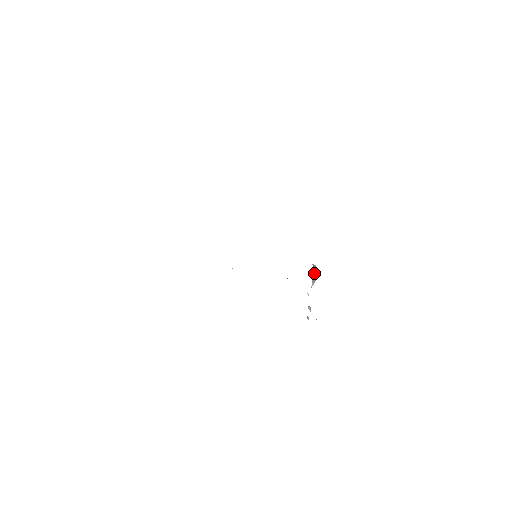
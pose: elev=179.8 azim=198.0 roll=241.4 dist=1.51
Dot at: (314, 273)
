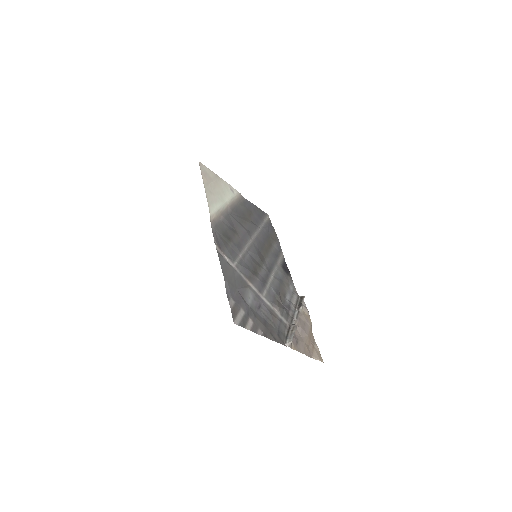
Dot at: (293, 335)
